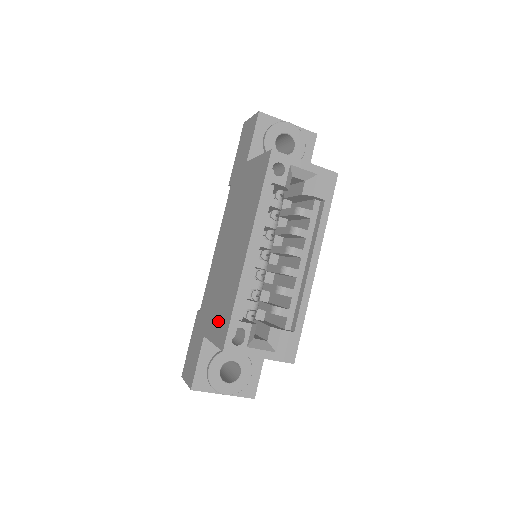
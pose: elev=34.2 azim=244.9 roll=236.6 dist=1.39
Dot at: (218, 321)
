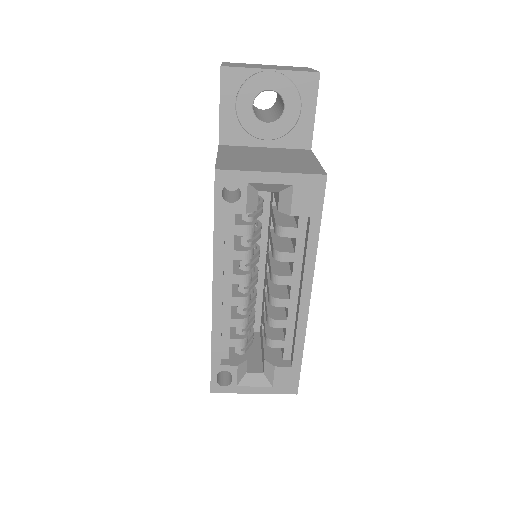
Dot at: occluded
